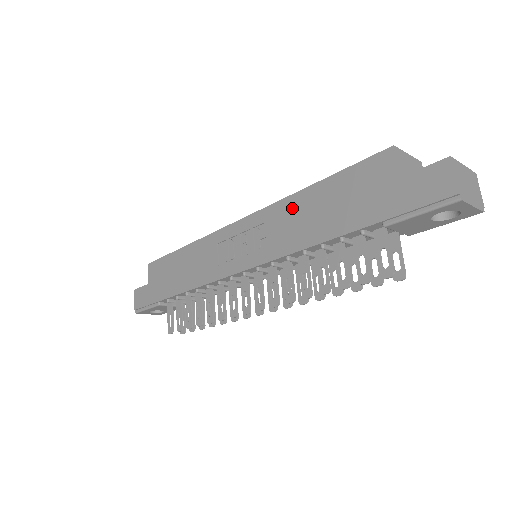
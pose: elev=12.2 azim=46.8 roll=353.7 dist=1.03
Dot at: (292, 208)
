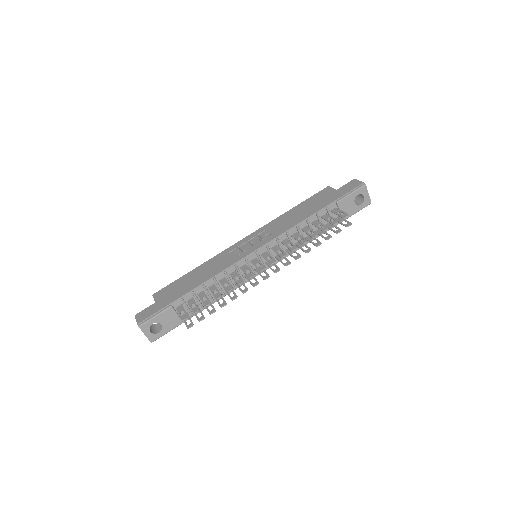
Dot at: (282, 218)
